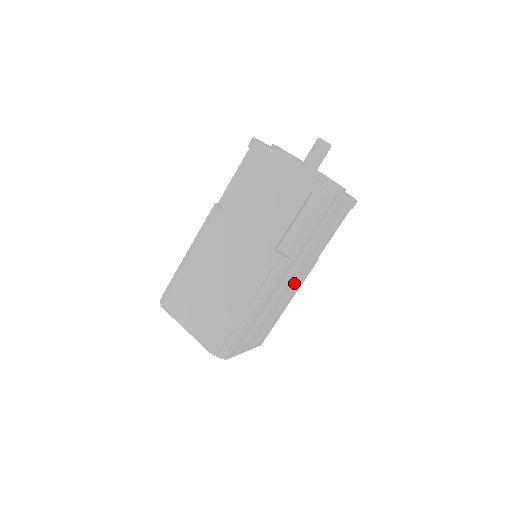
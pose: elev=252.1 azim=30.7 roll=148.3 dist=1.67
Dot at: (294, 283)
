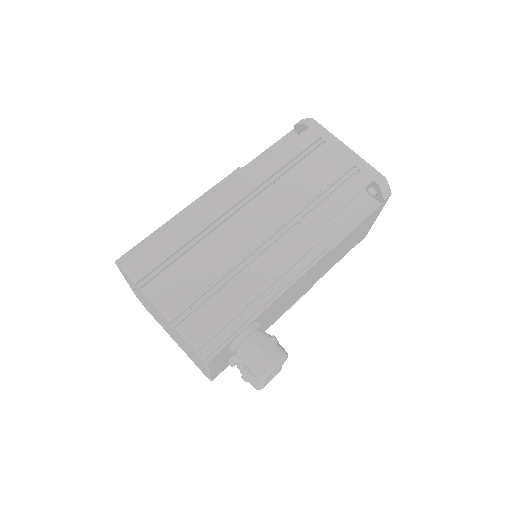
Dot at: (265, 233)
